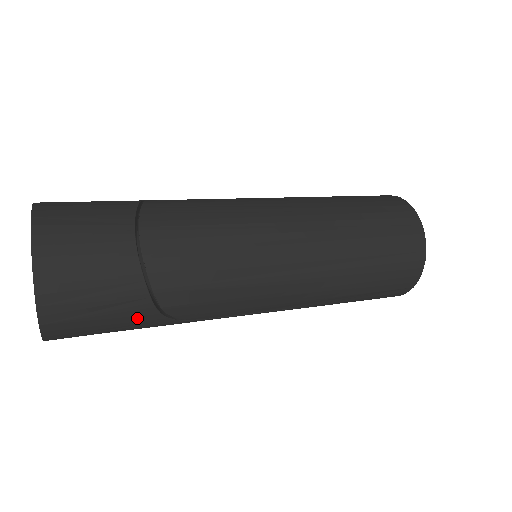
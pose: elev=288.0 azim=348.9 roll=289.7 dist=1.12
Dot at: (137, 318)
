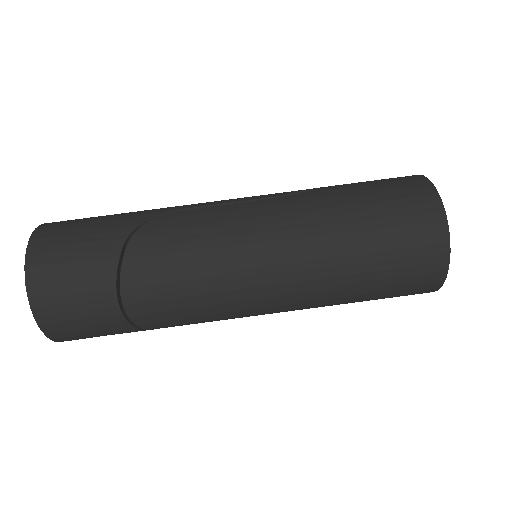
Dot at: occluded
